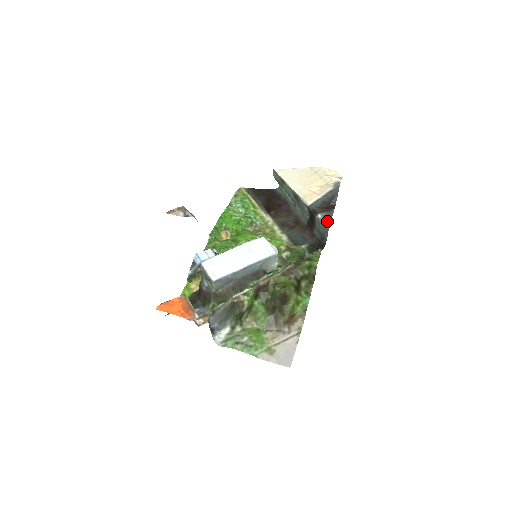
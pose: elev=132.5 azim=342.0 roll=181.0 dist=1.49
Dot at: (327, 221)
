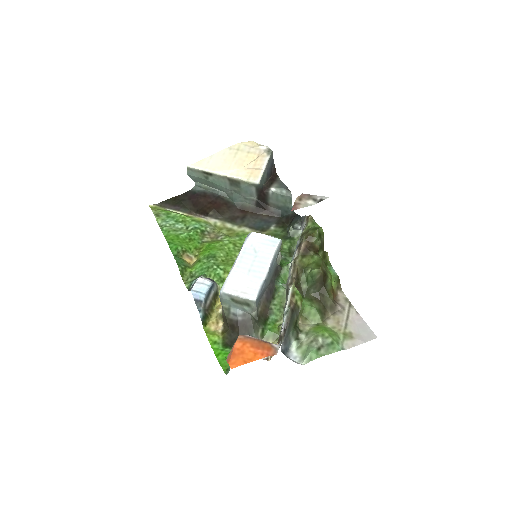
Dot at: (285, 190)
